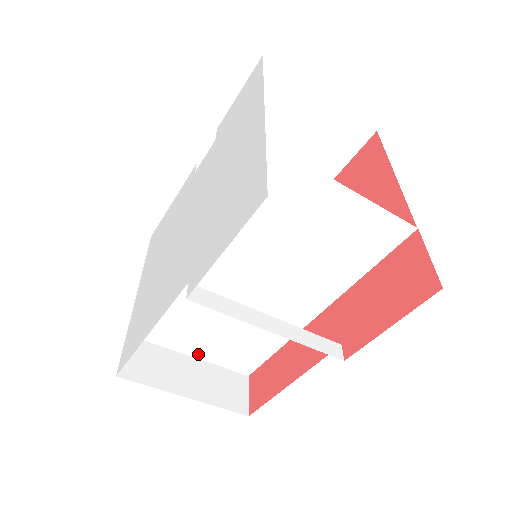
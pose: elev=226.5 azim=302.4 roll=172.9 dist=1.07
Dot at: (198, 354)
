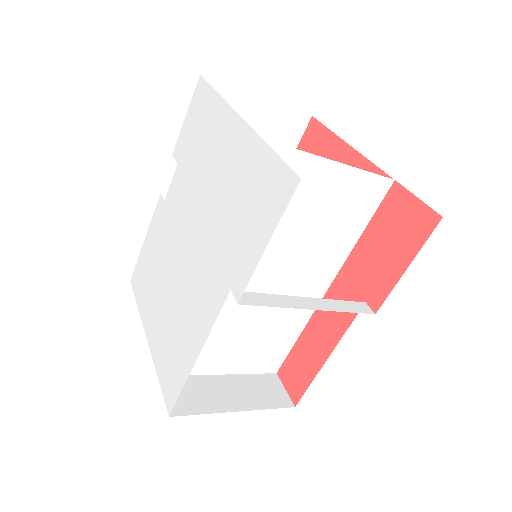
Dot at: (228, 369)
